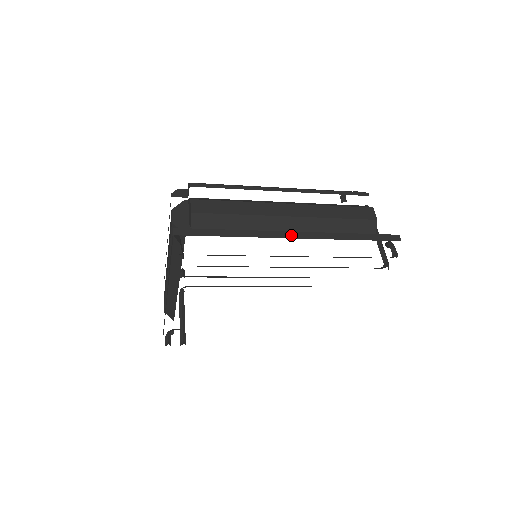
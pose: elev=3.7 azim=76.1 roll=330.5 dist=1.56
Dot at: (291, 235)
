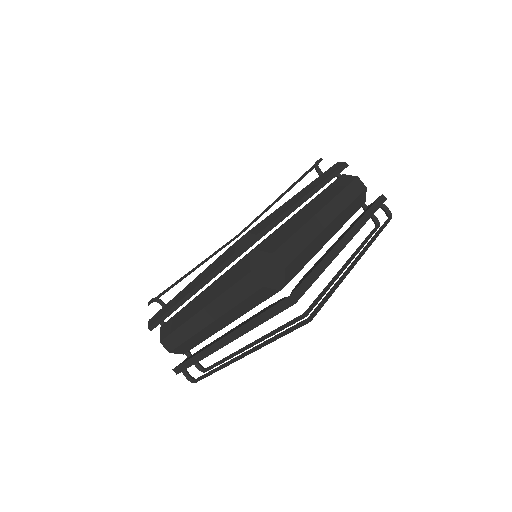
Dot at: (346, 240)
